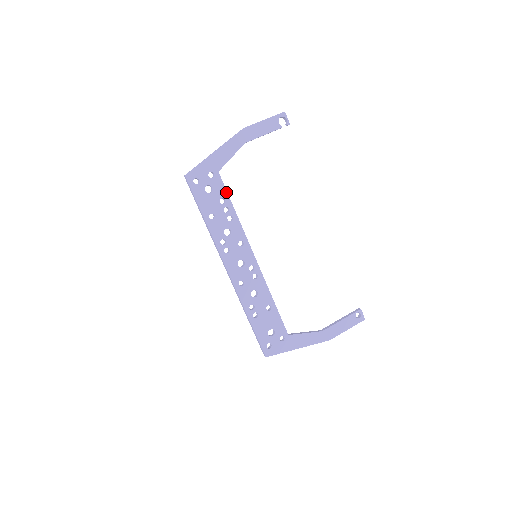
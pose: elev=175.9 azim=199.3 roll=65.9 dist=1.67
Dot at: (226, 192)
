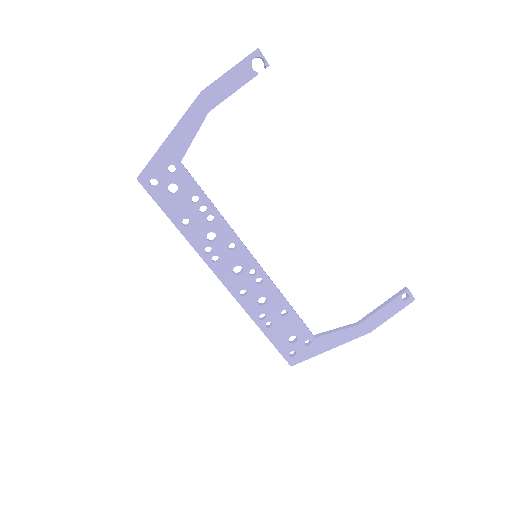
Dot at: (197, 186)
